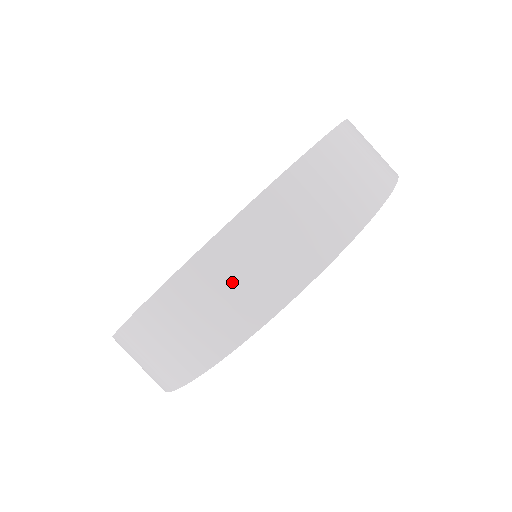
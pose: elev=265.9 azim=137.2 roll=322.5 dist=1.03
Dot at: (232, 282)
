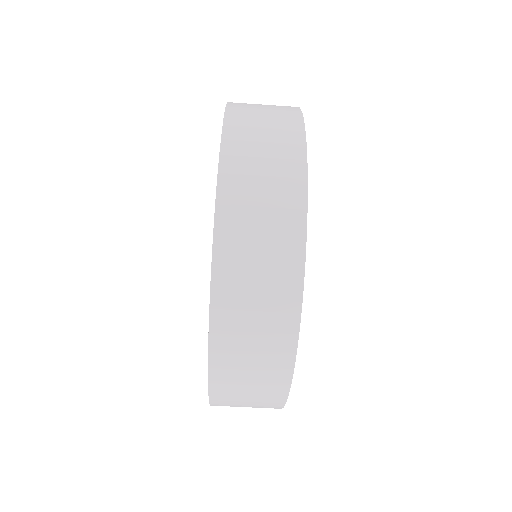
Dot at: (250, 328)
